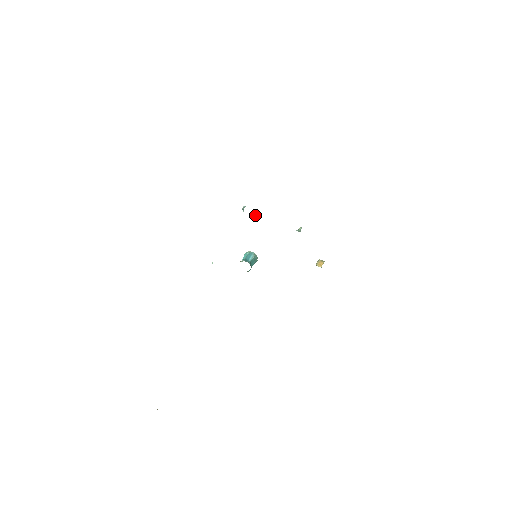
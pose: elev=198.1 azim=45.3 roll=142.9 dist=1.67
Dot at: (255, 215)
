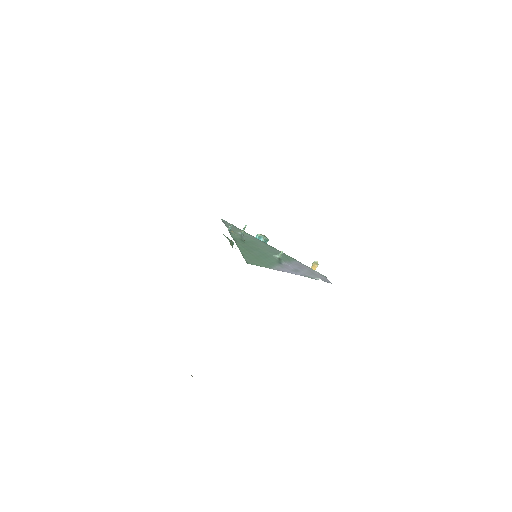
Dot at: occluded
